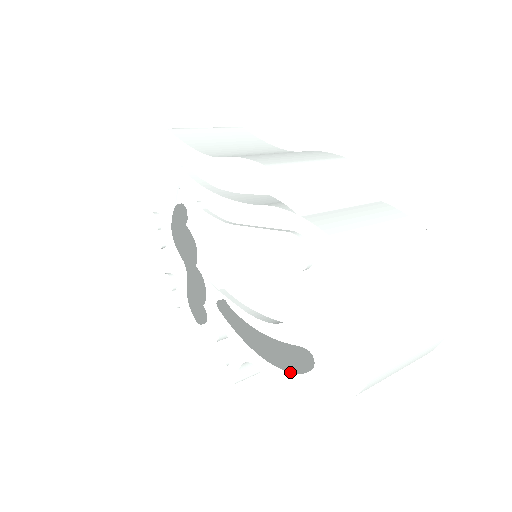
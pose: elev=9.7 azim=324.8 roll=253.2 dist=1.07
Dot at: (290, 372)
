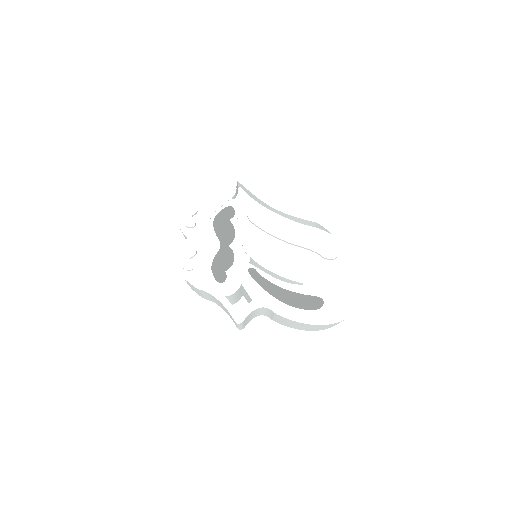
Dot at: (302, 311)
